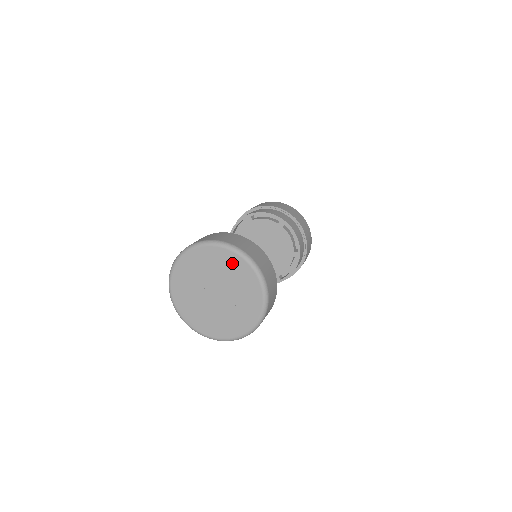
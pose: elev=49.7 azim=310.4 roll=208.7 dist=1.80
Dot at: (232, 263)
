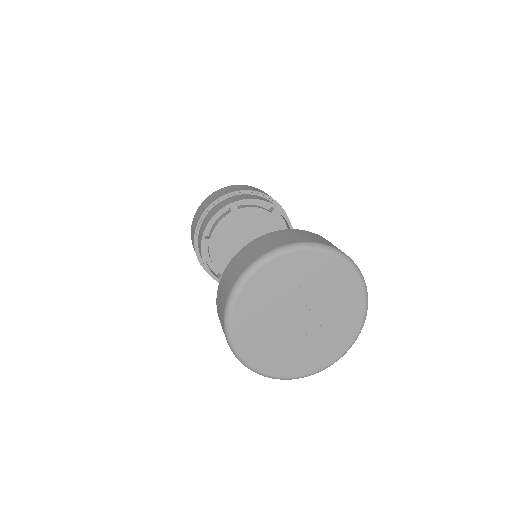
Dot at: (332, 272)
